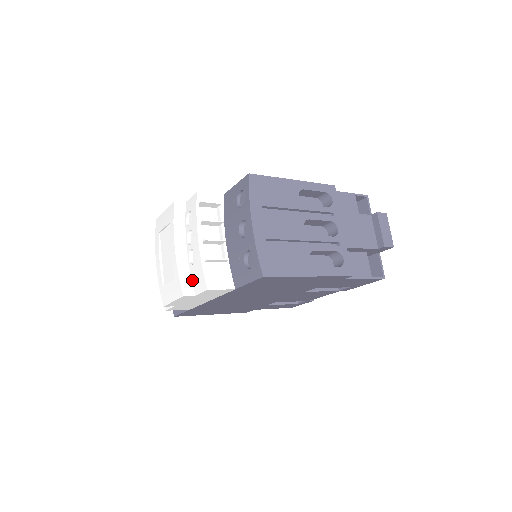
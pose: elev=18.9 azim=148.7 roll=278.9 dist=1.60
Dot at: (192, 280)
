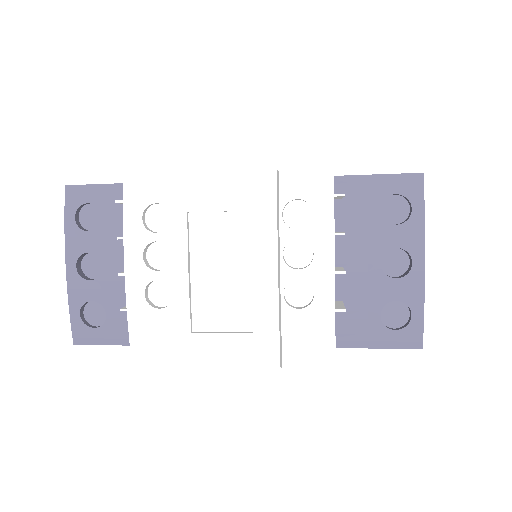
Dot at: (284, 335)
